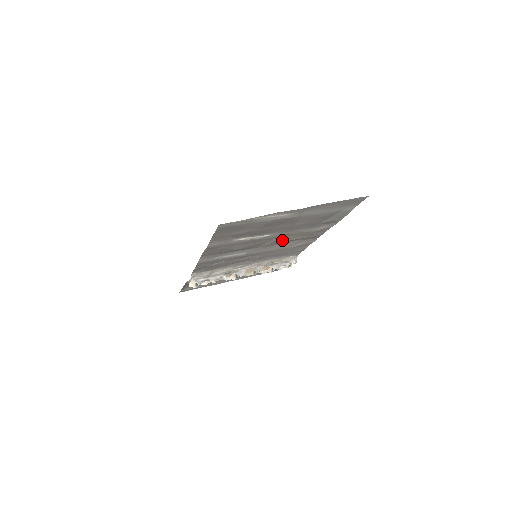
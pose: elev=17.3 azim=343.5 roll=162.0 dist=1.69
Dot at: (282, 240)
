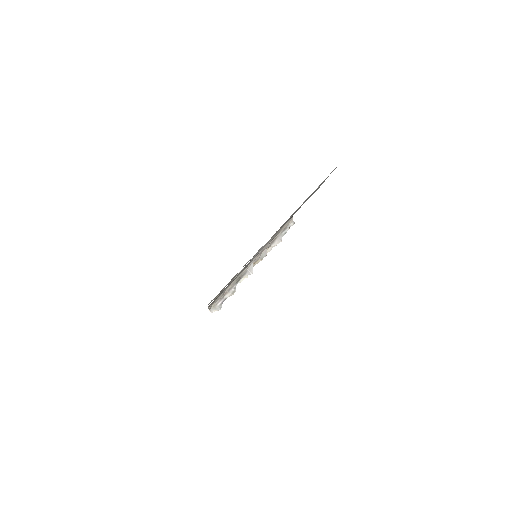
Dot at: occluded
